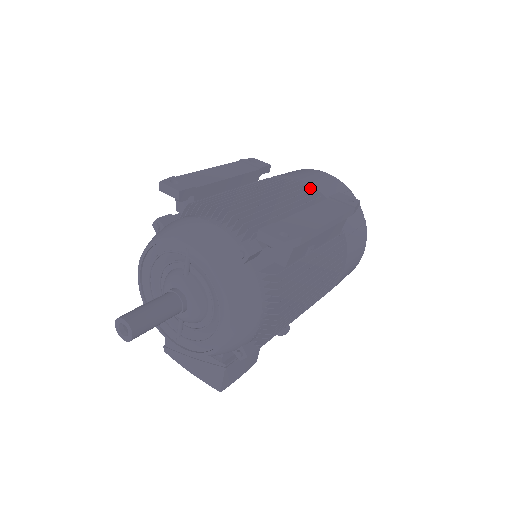
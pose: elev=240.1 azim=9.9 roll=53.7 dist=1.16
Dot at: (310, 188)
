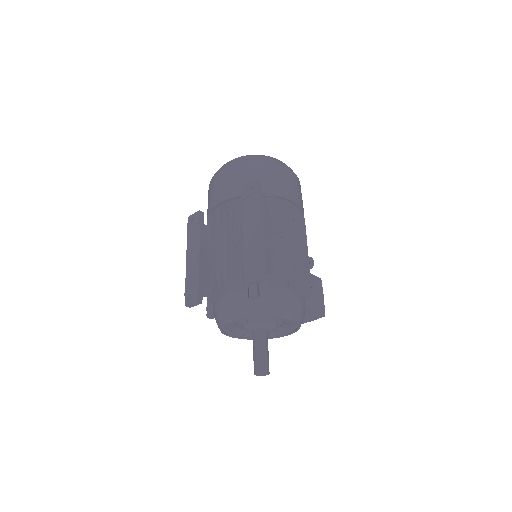
Dot at: (229, 200)
